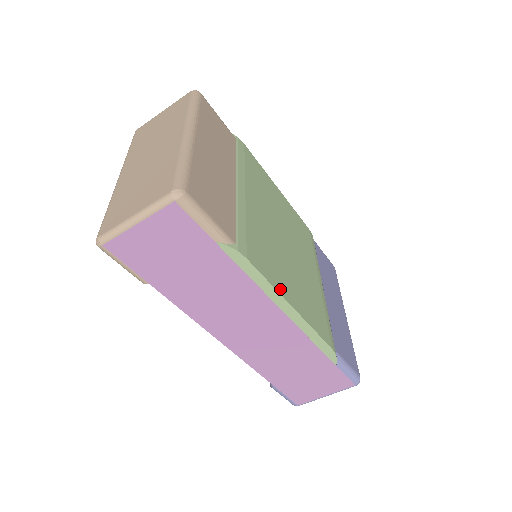
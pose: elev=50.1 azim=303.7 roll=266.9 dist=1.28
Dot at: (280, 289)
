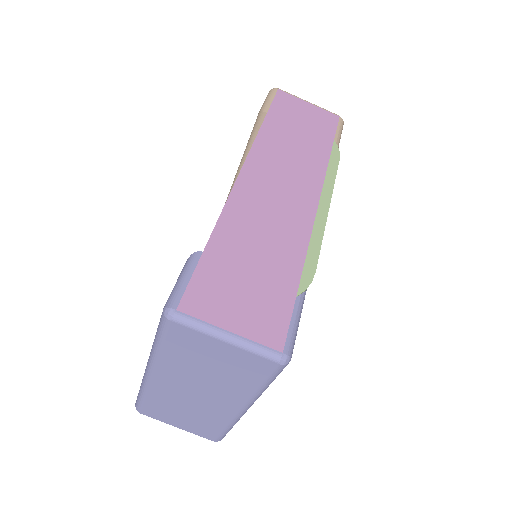
Dot at: occluded
